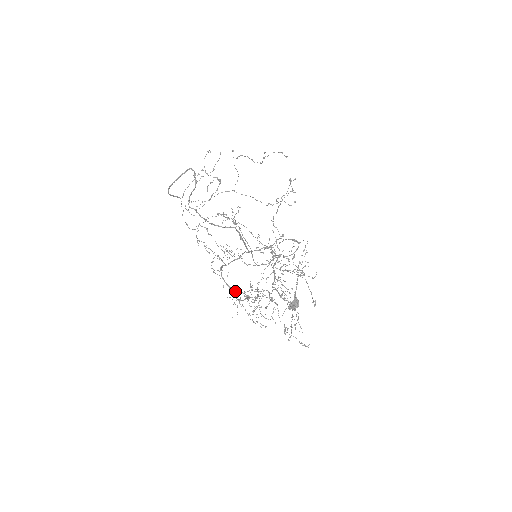
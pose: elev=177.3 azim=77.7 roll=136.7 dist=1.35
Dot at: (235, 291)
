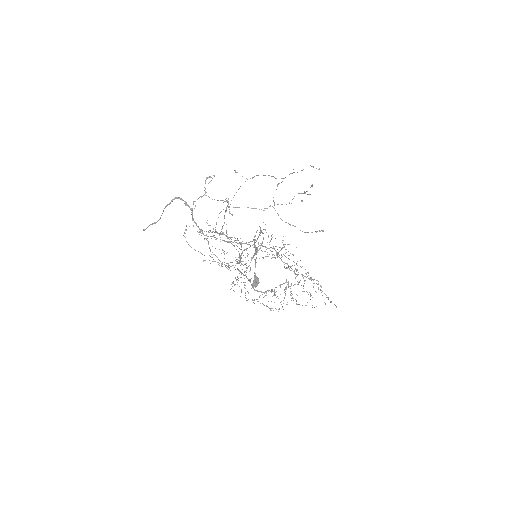
Dot at: (262, 292)
